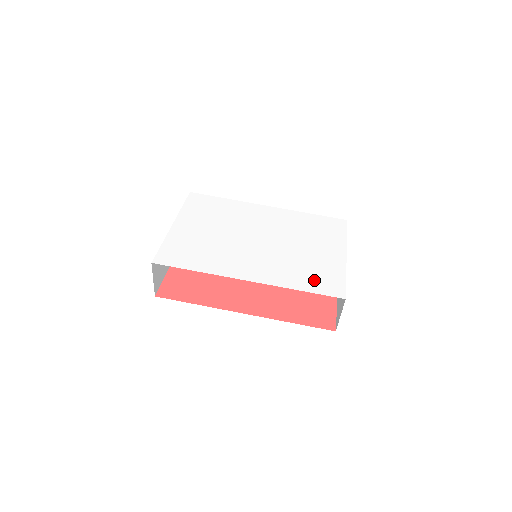
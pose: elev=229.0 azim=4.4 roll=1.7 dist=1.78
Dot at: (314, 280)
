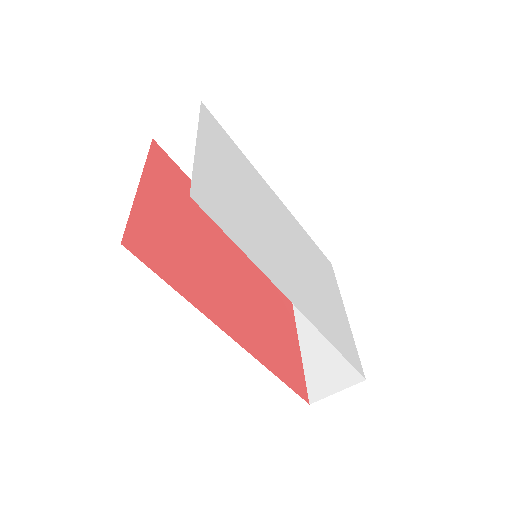
Dot at: (340, 338)
